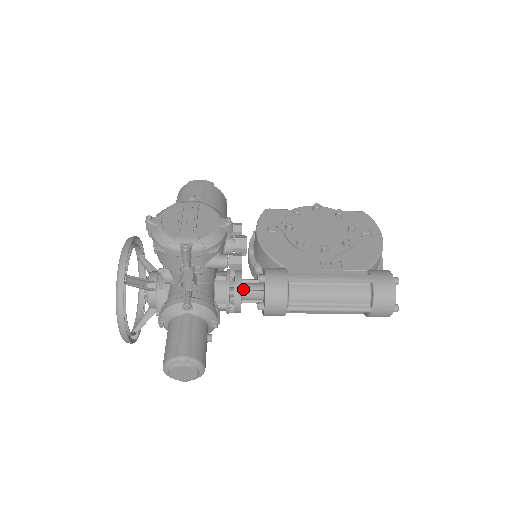
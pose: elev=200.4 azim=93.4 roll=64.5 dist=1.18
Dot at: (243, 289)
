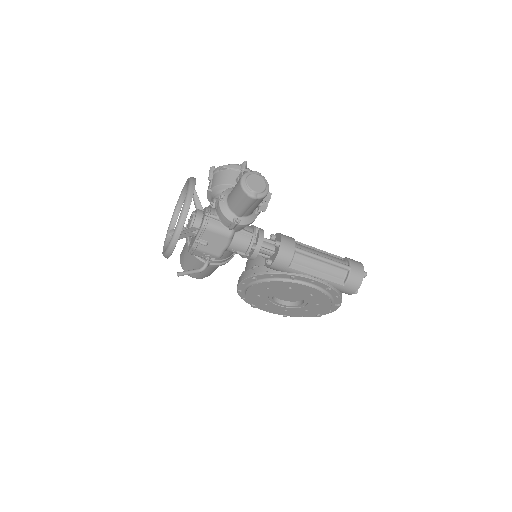
Dot at: occluded
